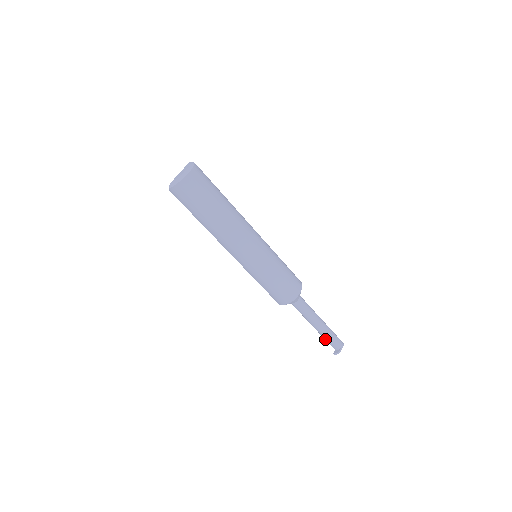
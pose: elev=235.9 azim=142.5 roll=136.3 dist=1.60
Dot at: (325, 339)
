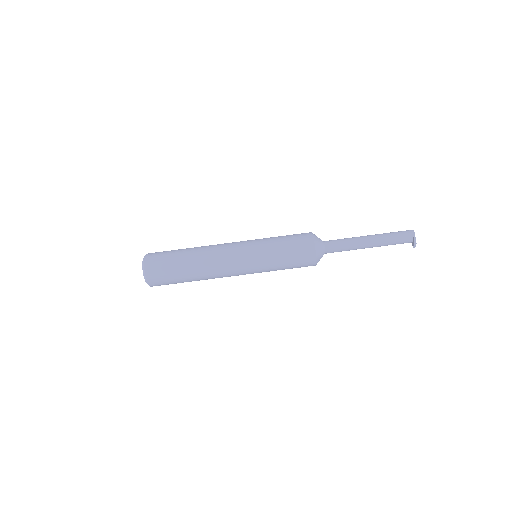
Dot at: occluded
